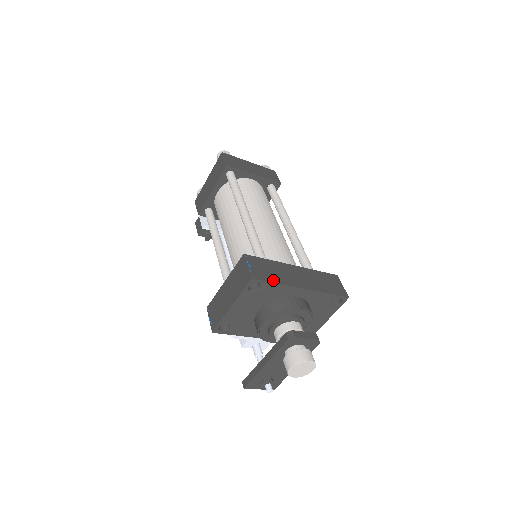
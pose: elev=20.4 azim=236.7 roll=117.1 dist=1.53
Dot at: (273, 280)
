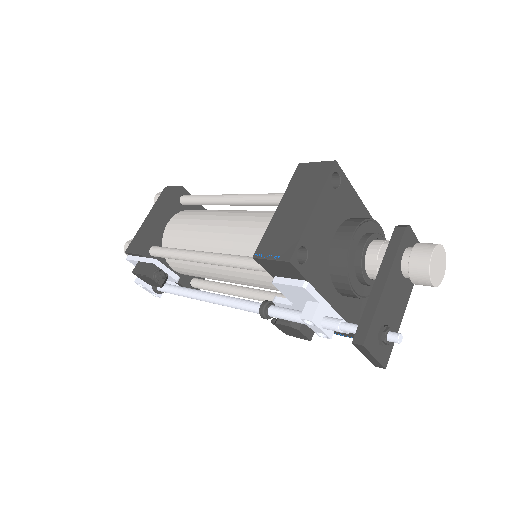
Dot at: (346, 183)
